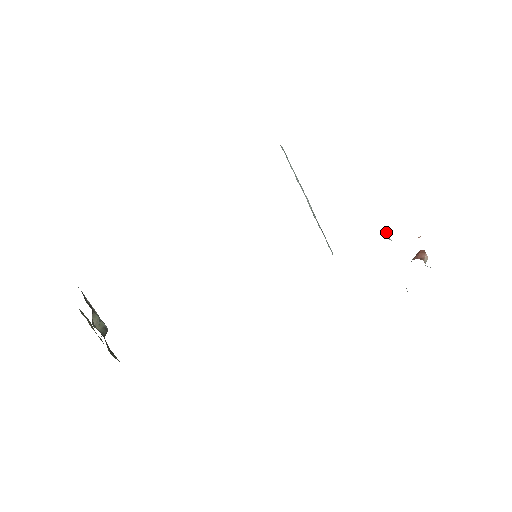
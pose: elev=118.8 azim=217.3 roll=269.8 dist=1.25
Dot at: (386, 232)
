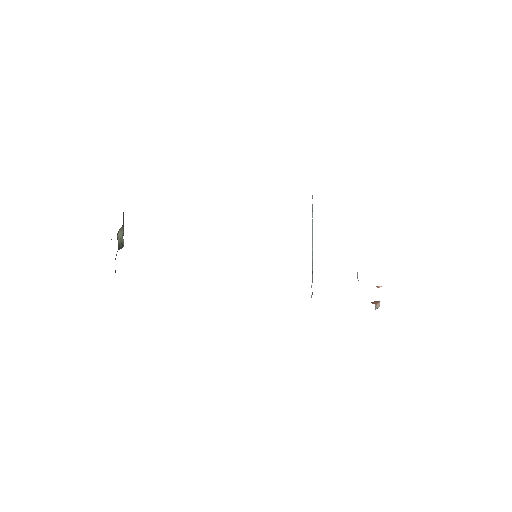
Dot at: (357, 273)
